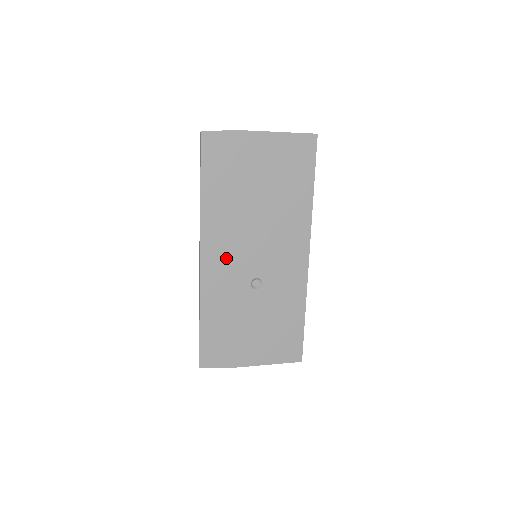
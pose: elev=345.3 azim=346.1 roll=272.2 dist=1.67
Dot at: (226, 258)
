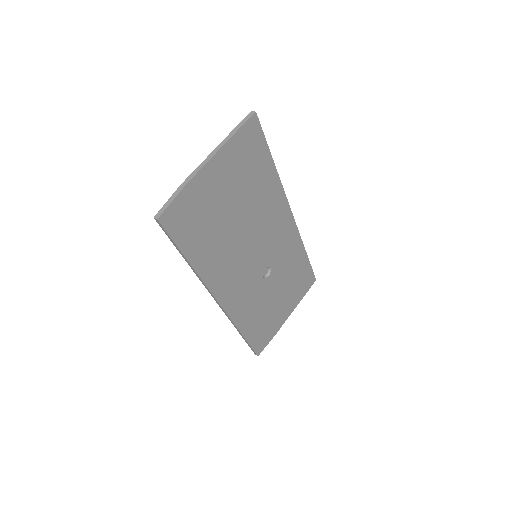
Dot at: (237, 282)
